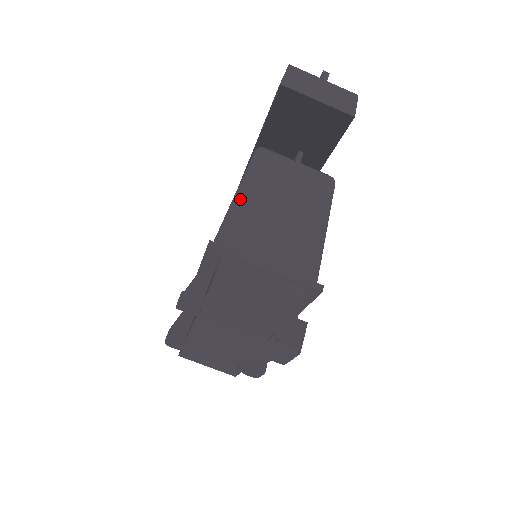
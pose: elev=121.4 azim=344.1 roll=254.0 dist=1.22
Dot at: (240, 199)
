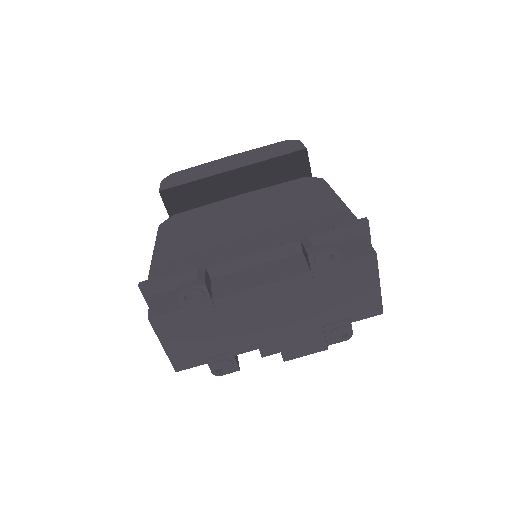
Dot at: (345, 204)
